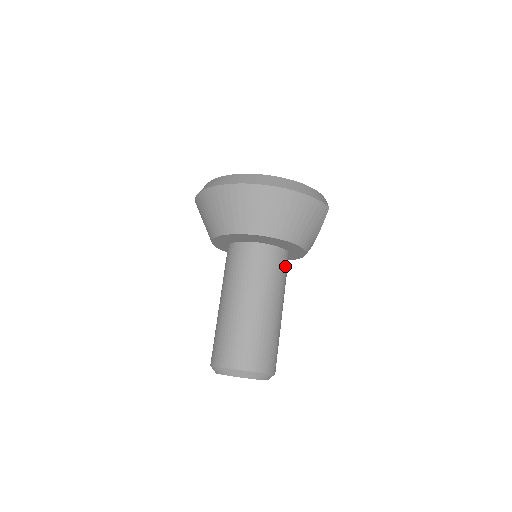
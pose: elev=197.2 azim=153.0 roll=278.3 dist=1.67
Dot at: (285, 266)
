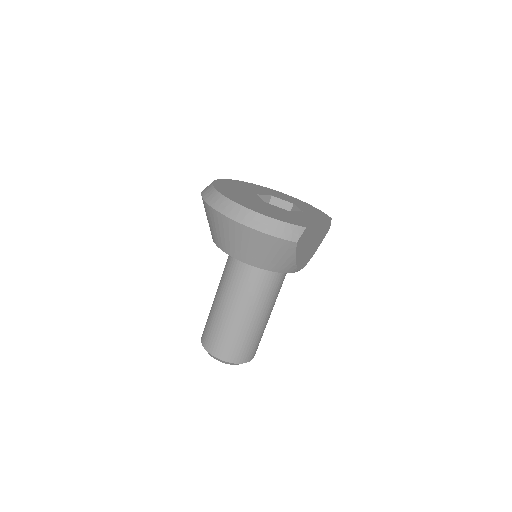
Dot at: (269, 277)
